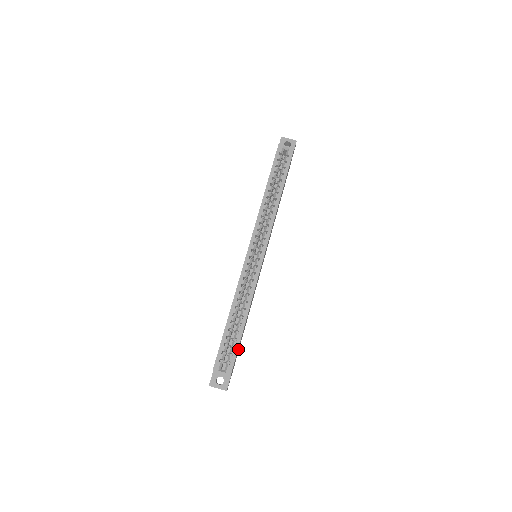
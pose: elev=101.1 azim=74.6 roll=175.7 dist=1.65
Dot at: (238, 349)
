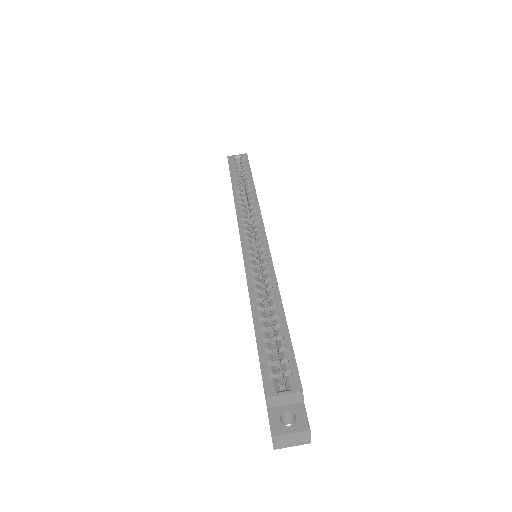
Dot at: occluded
